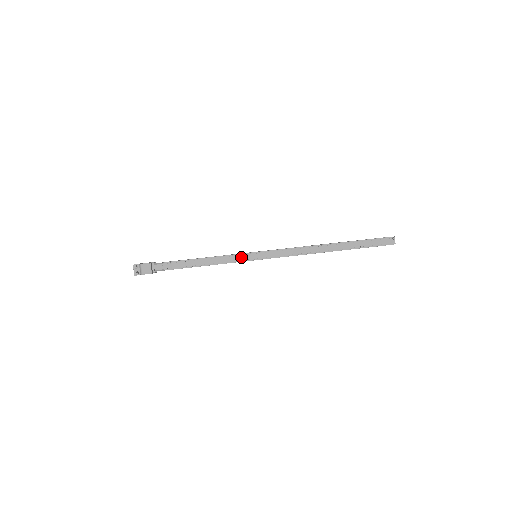
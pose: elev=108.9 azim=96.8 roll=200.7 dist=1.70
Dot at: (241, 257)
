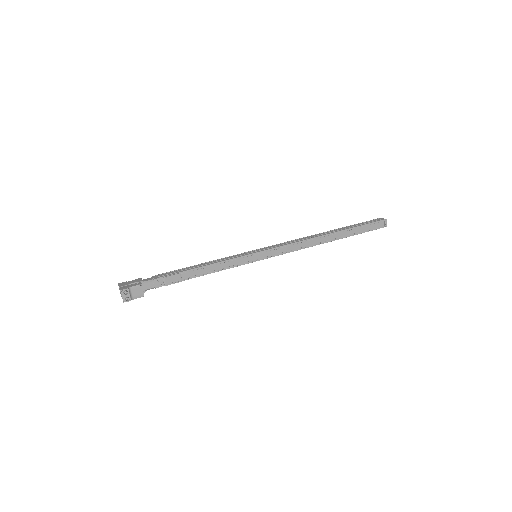
Dot at: (241, 260)
